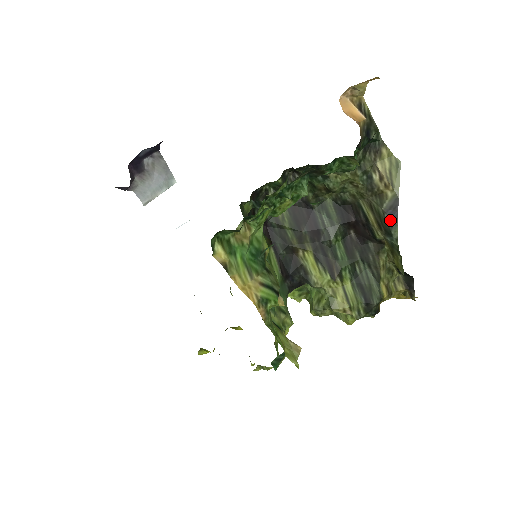
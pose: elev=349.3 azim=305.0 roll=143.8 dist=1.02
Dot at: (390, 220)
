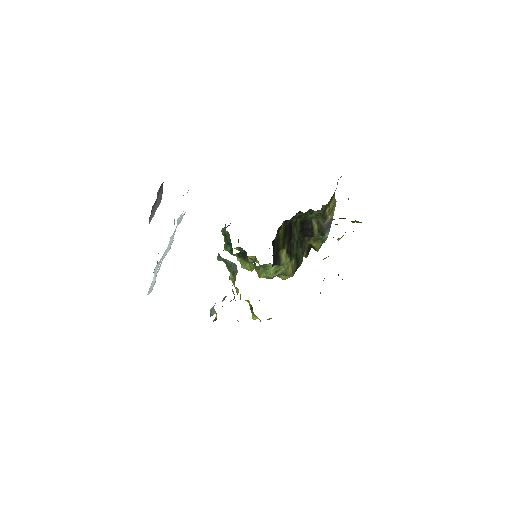
Dot at: (327, 229)
